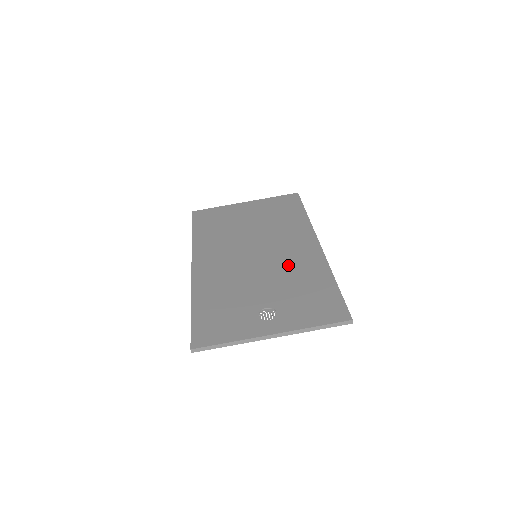
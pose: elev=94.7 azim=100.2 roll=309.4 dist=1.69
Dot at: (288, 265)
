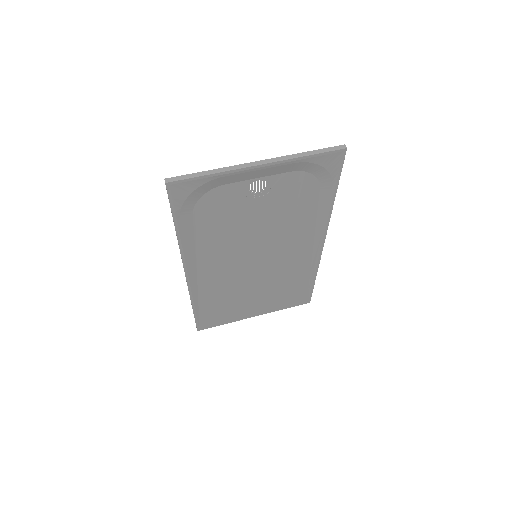
Dot at: (287, 229)
